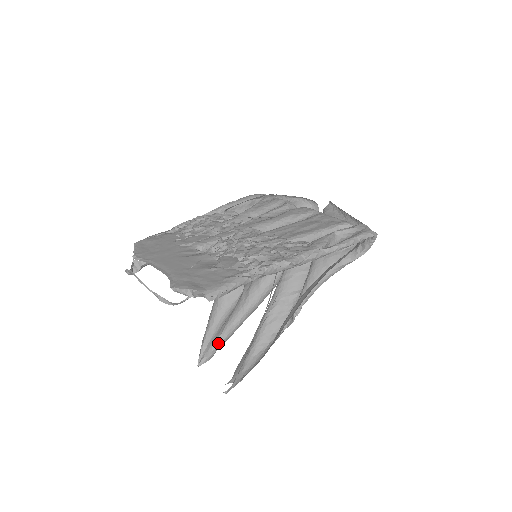
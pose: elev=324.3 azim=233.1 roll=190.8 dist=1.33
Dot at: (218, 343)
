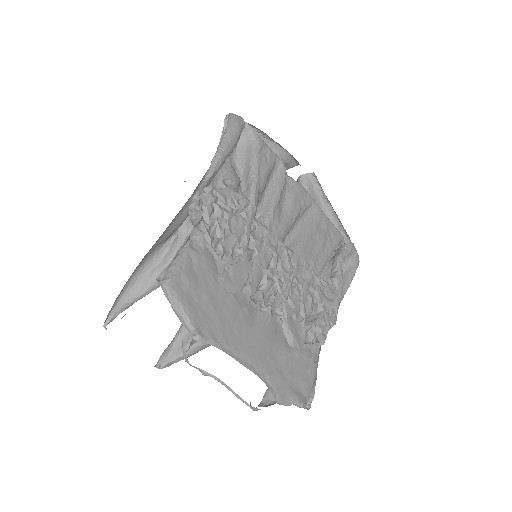
Dot at: occluded
